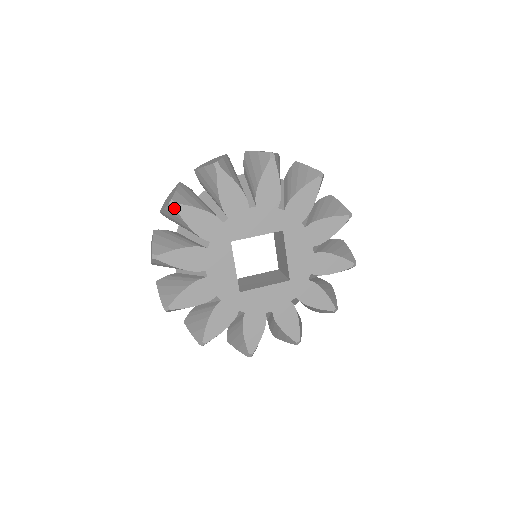
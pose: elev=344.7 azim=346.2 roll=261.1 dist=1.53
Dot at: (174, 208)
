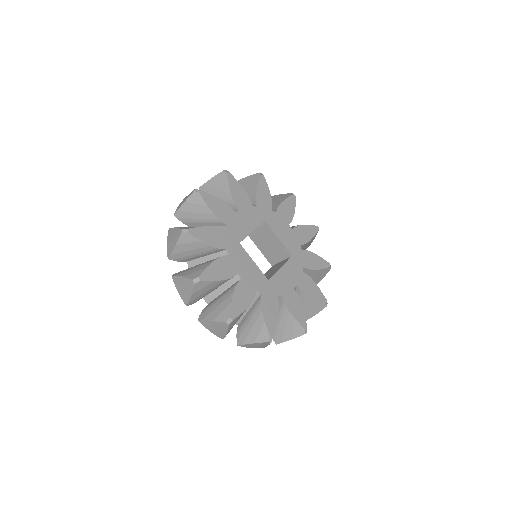
Dot at: (188, 234)
